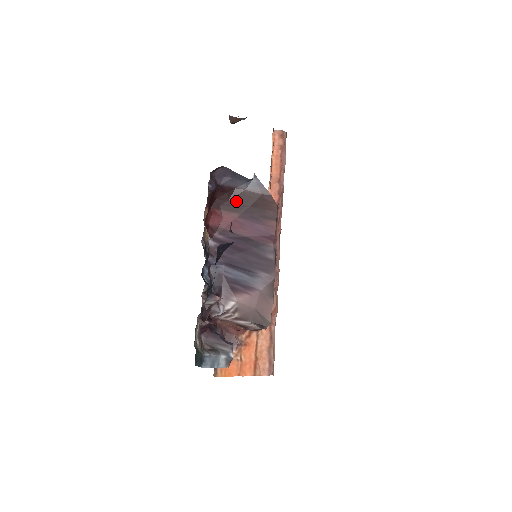
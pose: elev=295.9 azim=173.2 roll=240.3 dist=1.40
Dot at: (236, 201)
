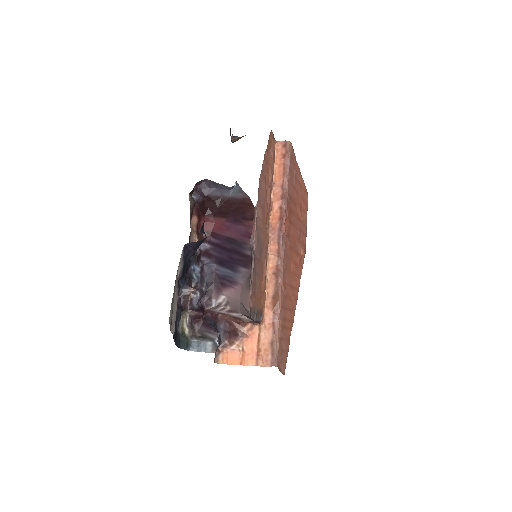
Dot at: (223, 208)
